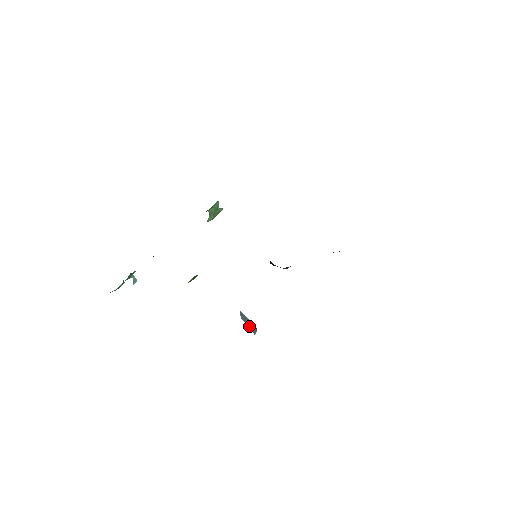
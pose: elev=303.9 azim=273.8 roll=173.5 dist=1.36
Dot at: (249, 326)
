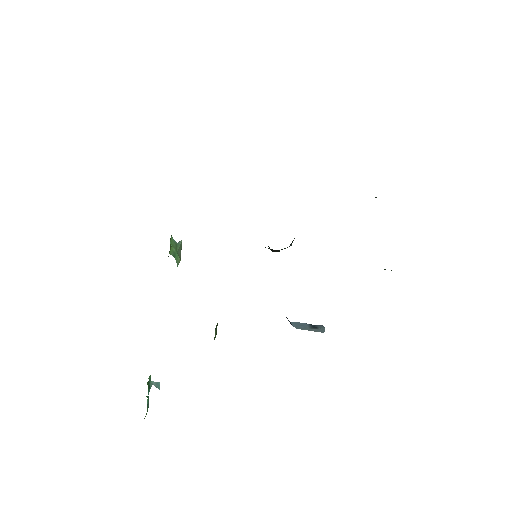
Dot at: (311, 329)
